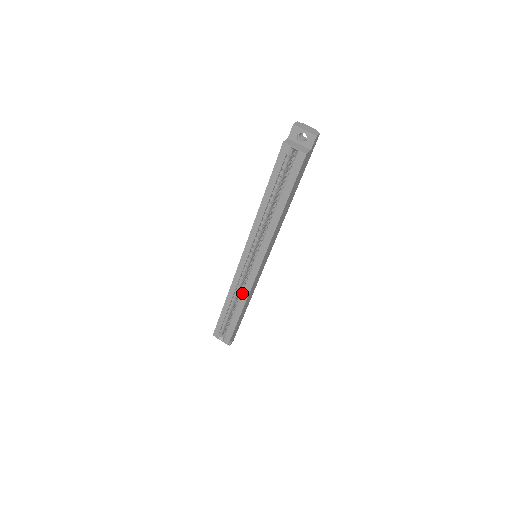
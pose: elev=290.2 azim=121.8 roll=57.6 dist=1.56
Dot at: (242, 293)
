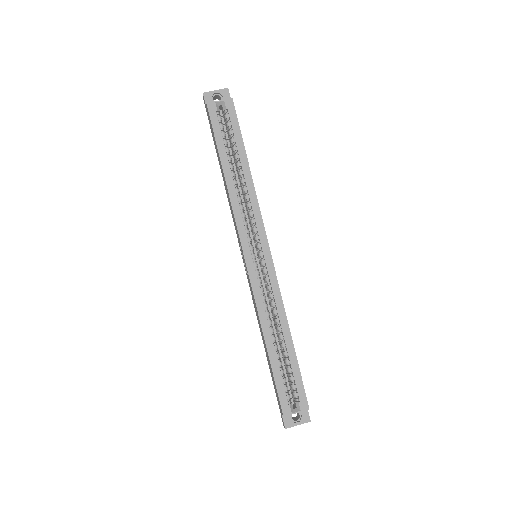
Dot at: (274, 310)
